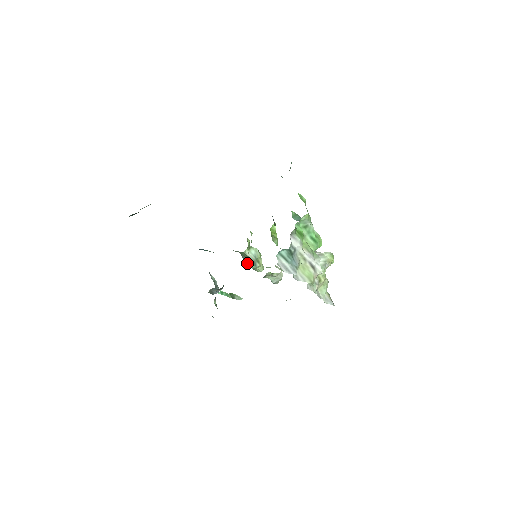
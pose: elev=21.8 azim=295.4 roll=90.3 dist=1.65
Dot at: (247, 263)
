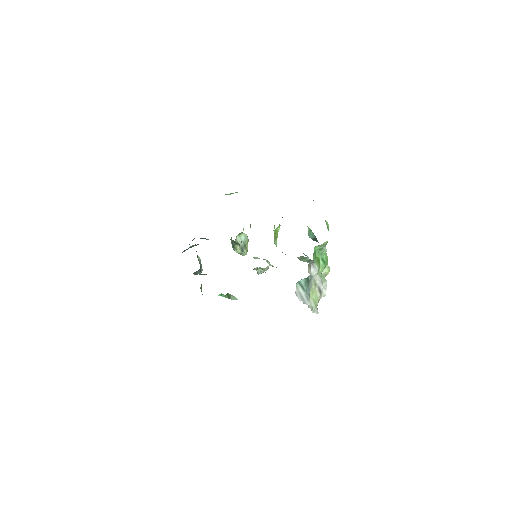
Dot at: (235, 248)
